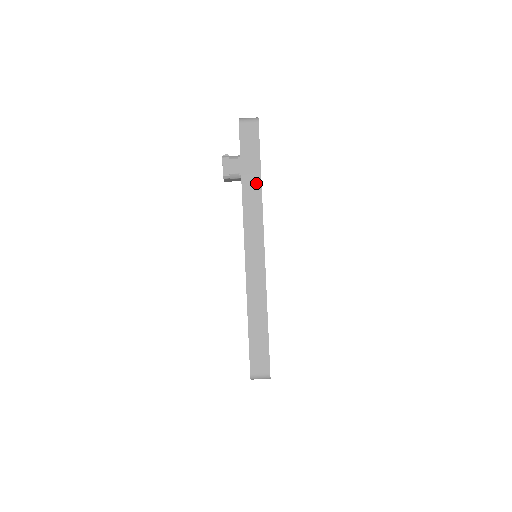
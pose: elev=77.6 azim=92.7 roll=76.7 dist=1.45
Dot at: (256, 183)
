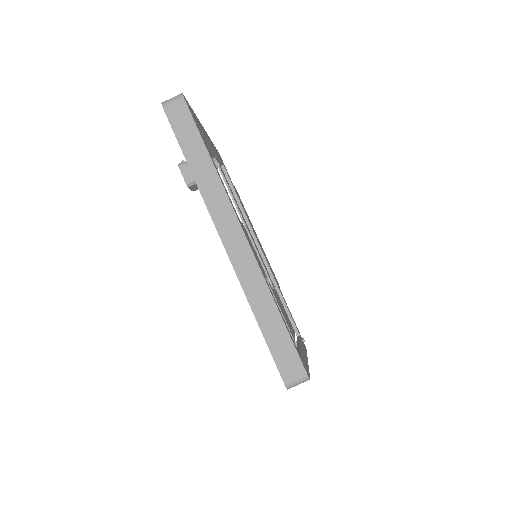
Dot at: (206, 164)
